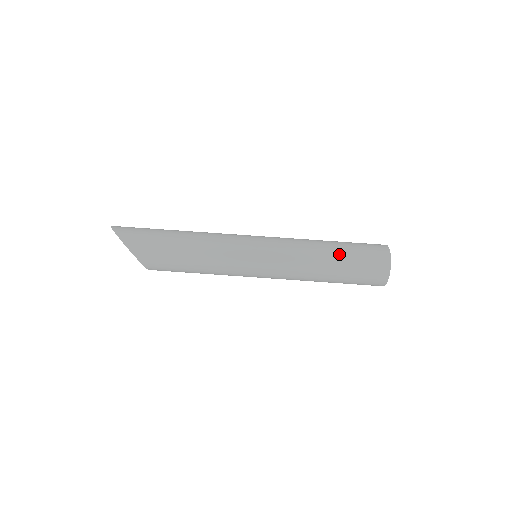
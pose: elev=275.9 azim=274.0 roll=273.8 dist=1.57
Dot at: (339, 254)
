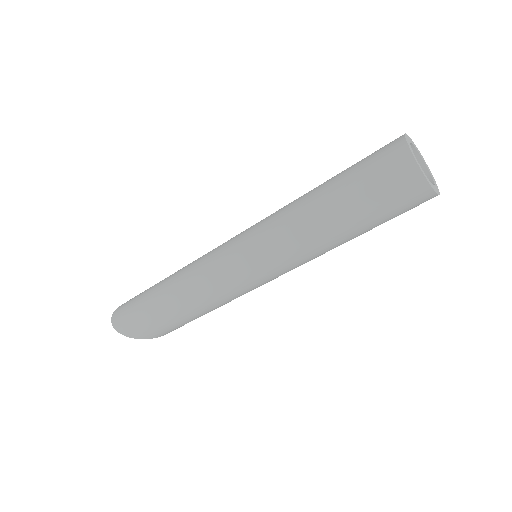
Dot at: (351, 224)
